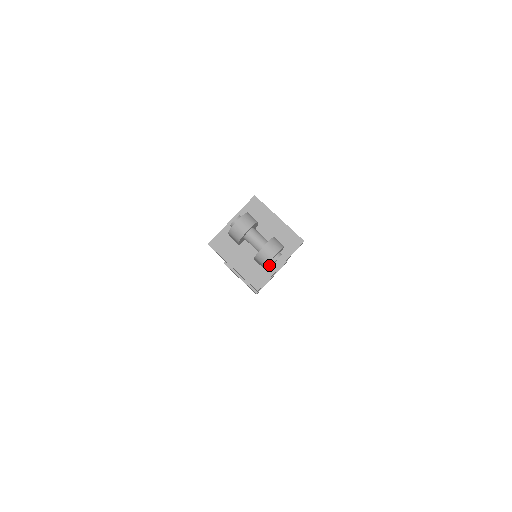
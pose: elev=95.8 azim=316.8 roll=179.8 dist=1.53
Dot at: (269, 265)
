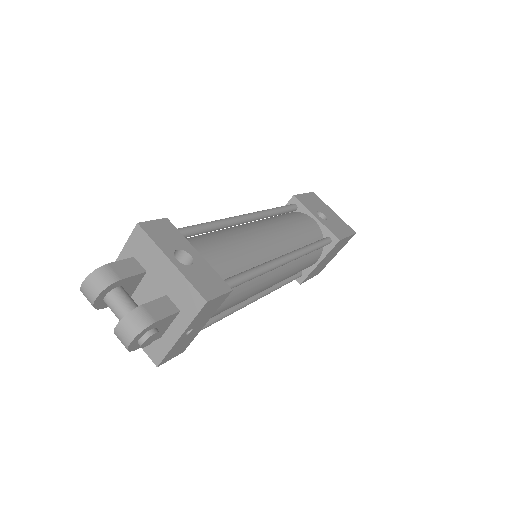
Dot at: (166, 333)
